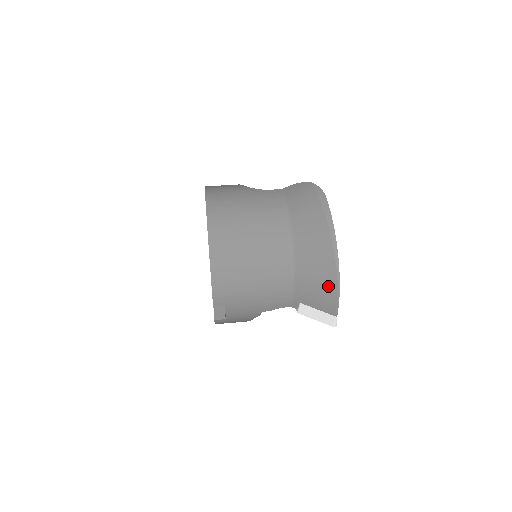
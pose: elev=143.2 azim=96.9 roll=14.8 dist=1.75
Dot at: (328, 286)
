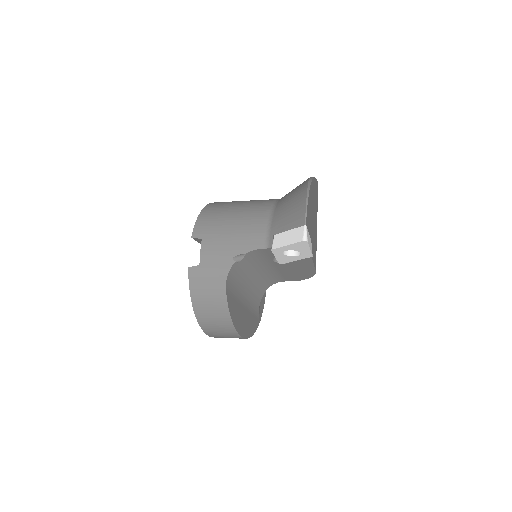
Dot at: (299, 200)
